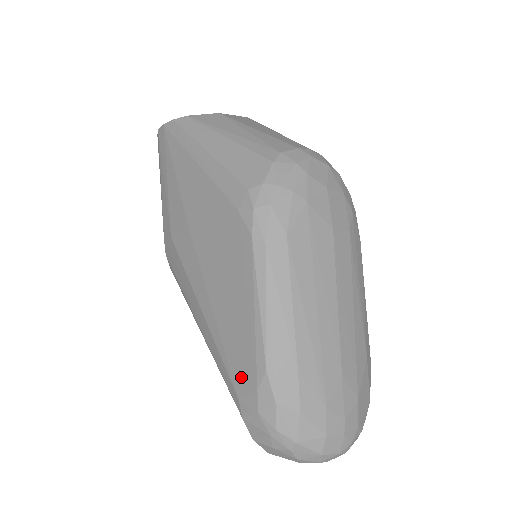
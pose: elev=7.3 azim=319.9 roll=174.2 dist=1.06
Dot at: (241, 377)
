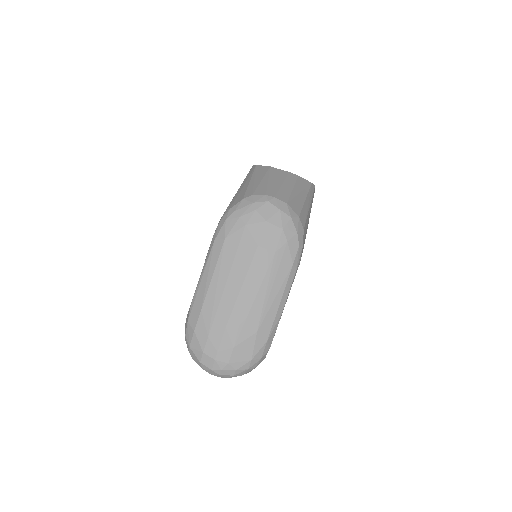
Dot at: occluded
